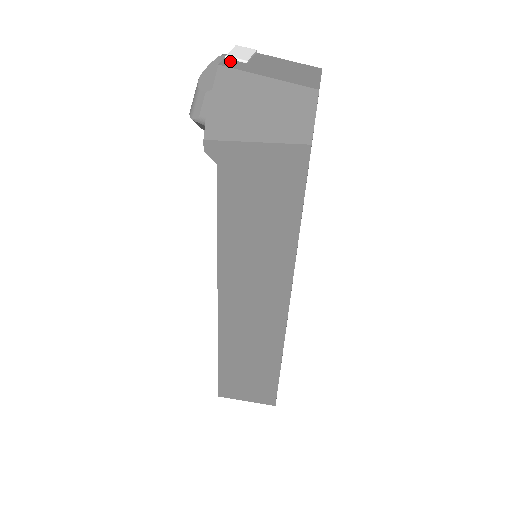
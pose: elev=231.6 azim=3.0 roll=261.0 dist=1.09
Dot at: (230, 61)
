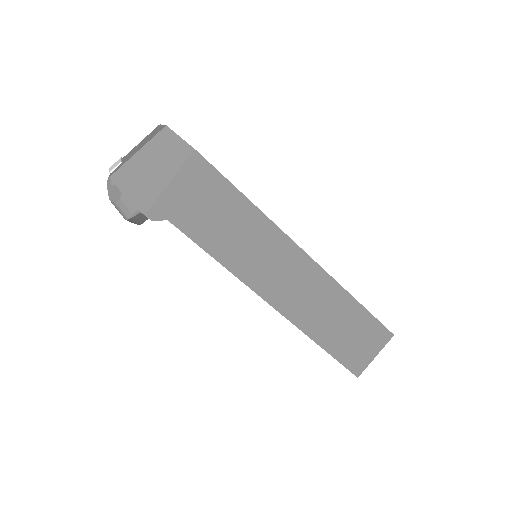
Dot at: (113, 171)
